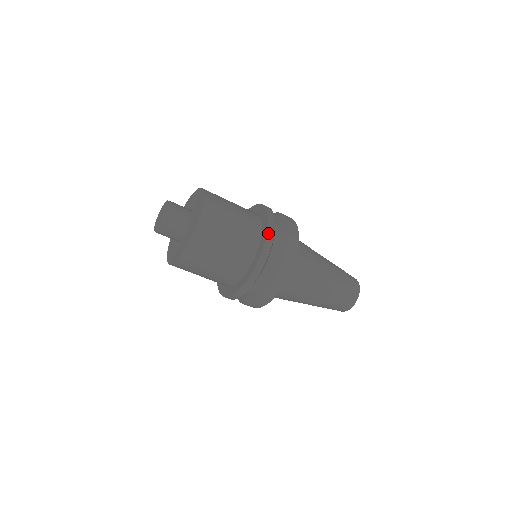
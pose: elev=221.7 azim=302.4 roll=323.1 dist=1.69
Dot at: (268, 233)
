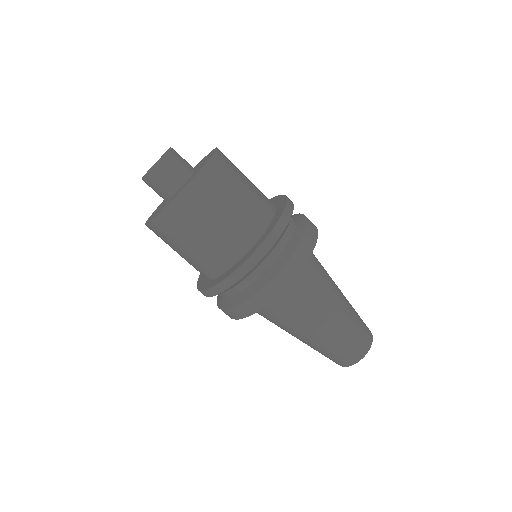
Dot at: (287, 198)
